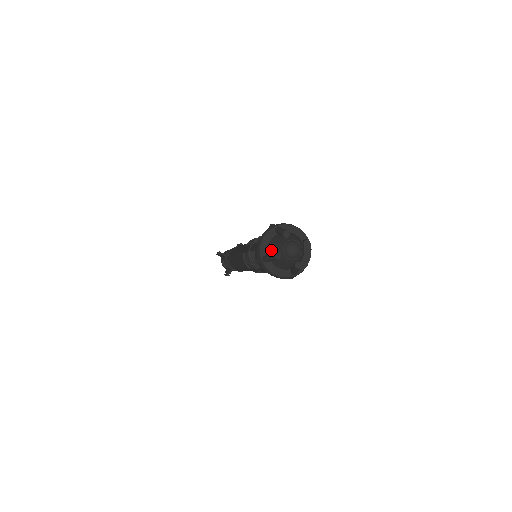
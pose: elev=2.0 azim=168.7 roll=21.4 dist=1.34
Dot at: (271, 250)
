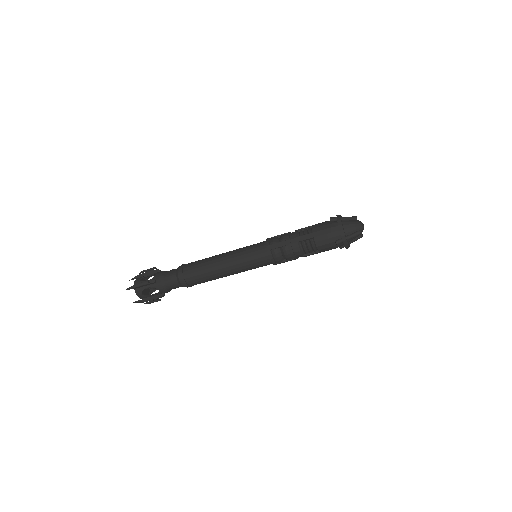
Dot at: occluded
